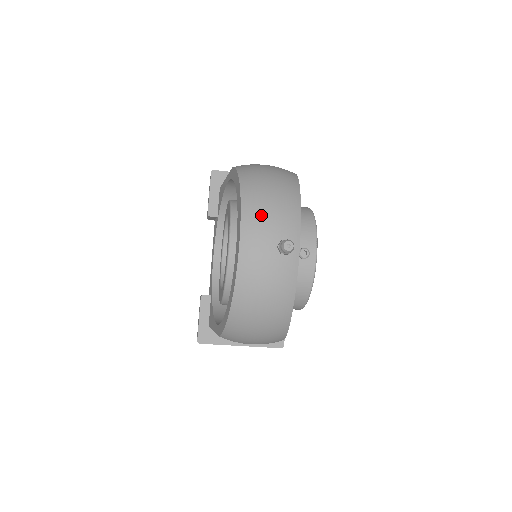
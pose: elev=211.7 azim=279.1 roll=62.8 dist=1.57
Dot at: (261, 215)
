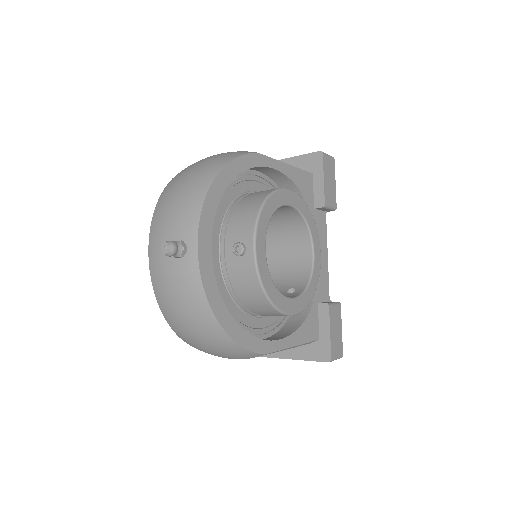
Dot at: (163, 217)
